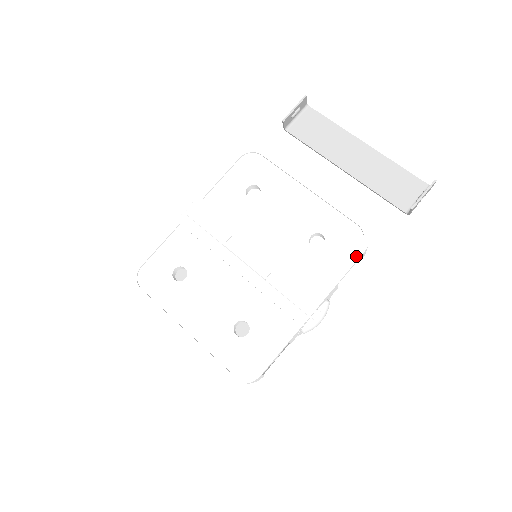
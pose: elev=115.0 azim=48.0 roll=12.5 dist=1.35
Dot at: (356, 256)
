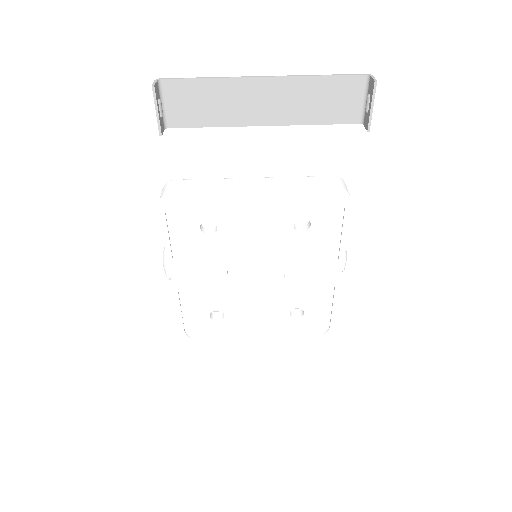
Dot at: (346, 215)
